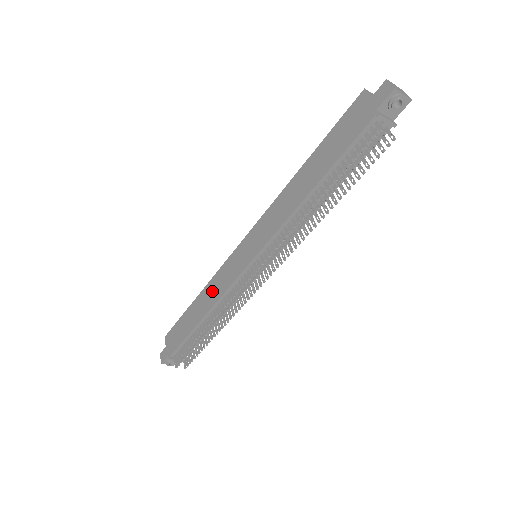
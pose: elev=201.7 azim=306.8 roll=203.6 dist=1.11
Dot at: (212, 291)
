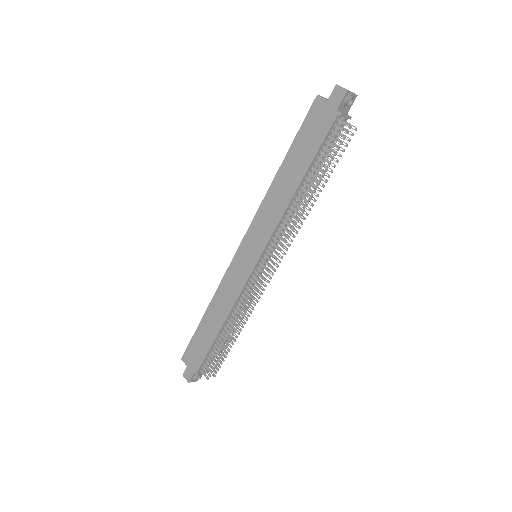
Dot at: (223, 300)
